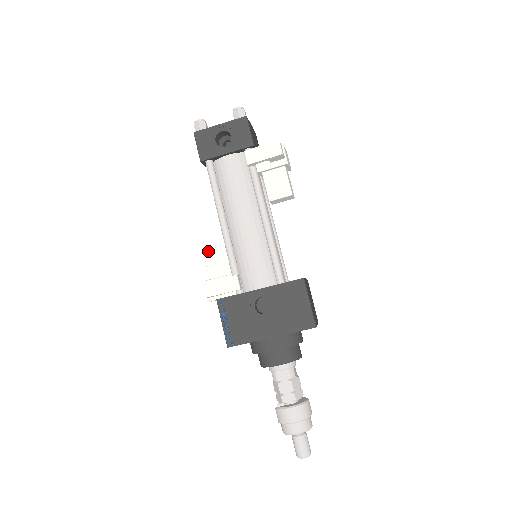
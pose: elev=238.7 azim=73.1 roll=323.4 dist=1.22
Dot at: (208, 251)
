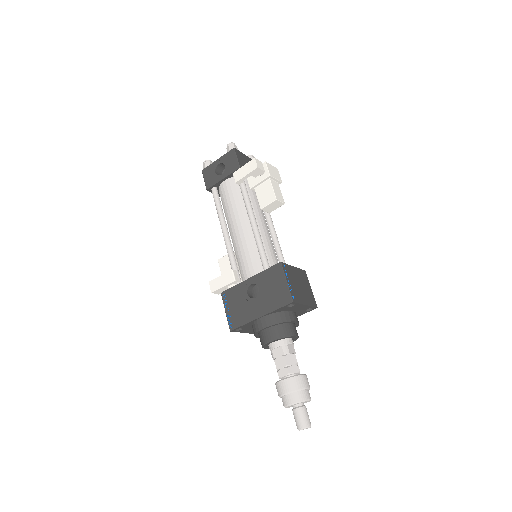
Dot at: (221, 259)
